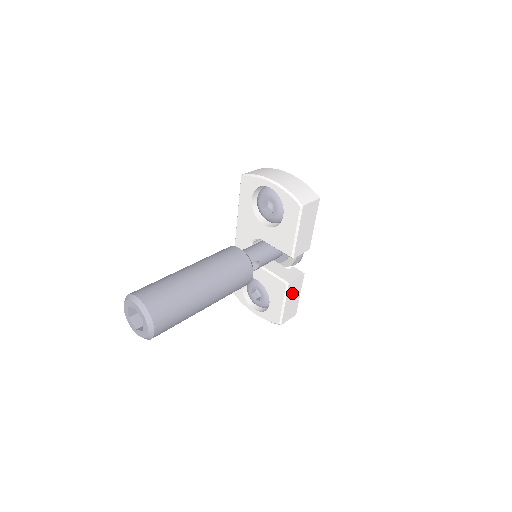
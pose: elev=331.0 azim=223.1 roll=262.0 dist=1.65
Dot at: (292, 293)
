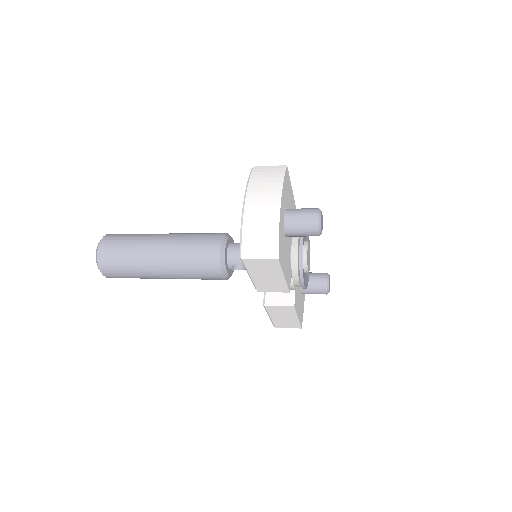
Dot at: (279, 313)
